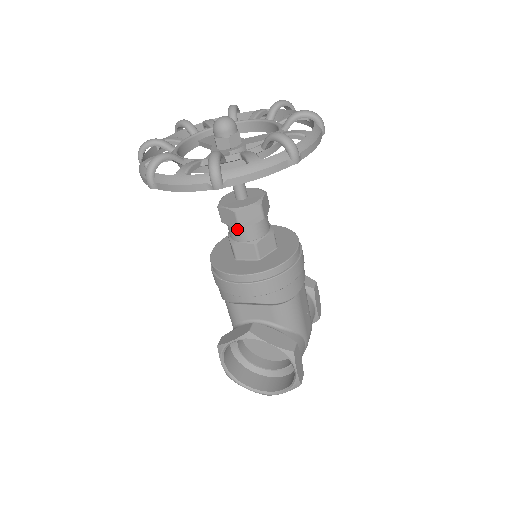
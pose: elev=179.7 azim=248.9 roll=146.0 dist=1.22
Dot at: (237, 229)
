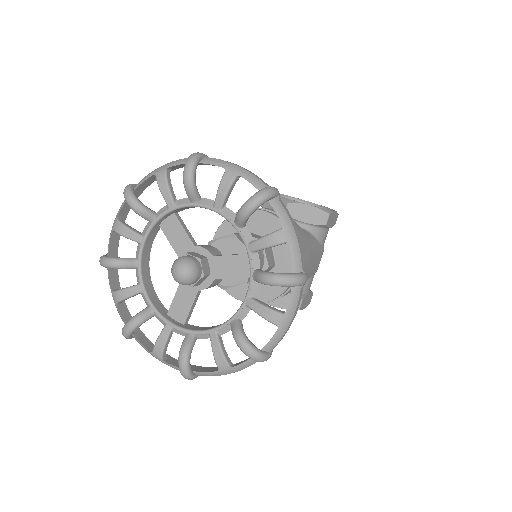
Dot at: occluded
